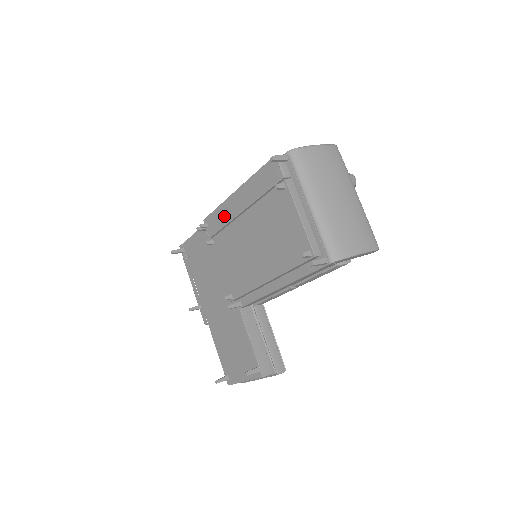
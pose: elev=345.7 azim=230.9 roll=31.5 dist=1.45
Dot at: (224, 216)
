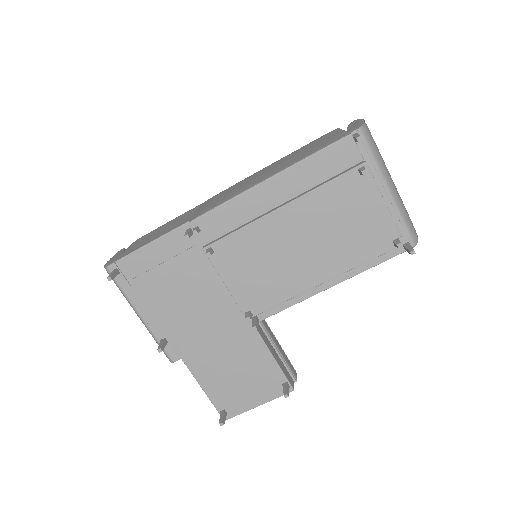
Dot at: (240, 213)
